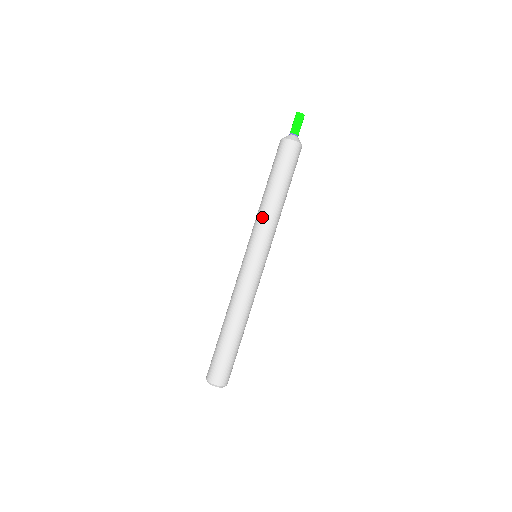
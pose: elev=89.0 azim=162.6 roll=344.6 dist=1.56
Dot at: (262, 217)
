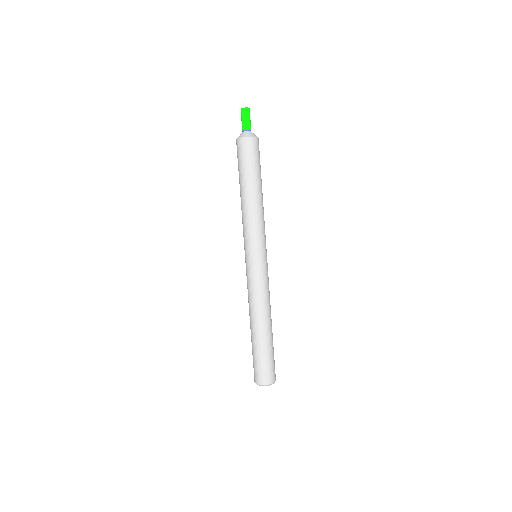
Dot at: (243, 219)
